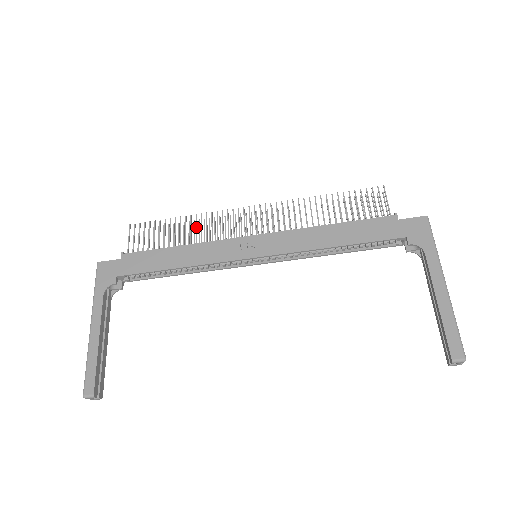
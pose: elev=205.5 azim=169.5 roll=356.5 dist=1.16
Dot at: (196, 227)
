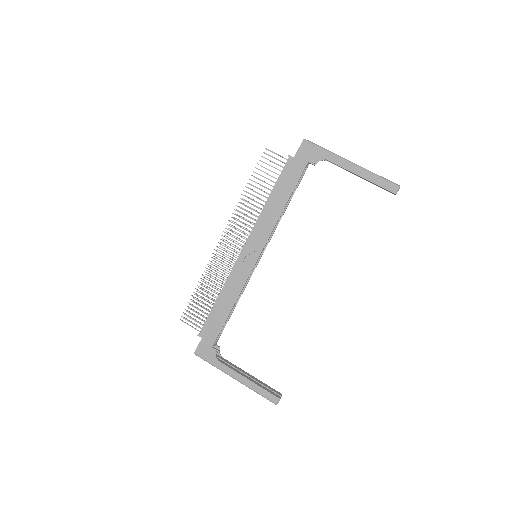
Dot at: (211, 280)
